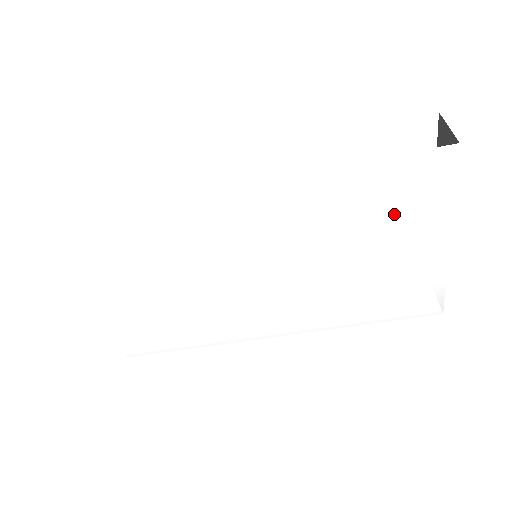
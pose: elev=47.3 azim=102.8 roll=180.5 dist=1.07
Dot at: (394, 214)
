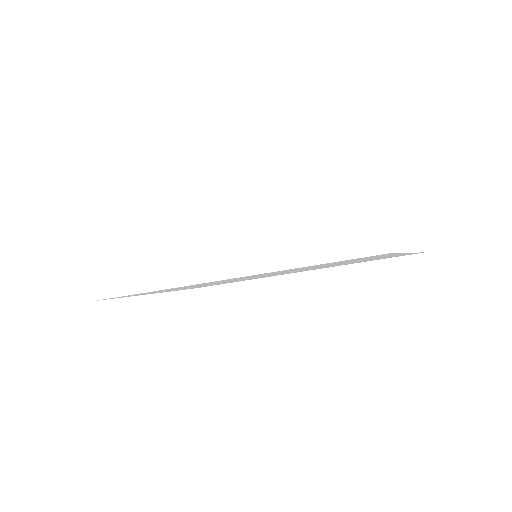
Dot at: occluded
